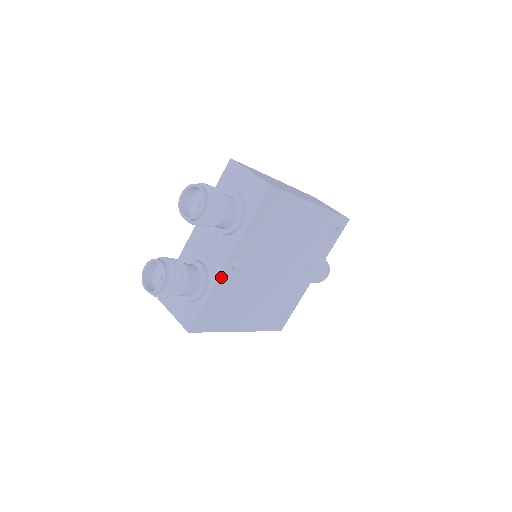
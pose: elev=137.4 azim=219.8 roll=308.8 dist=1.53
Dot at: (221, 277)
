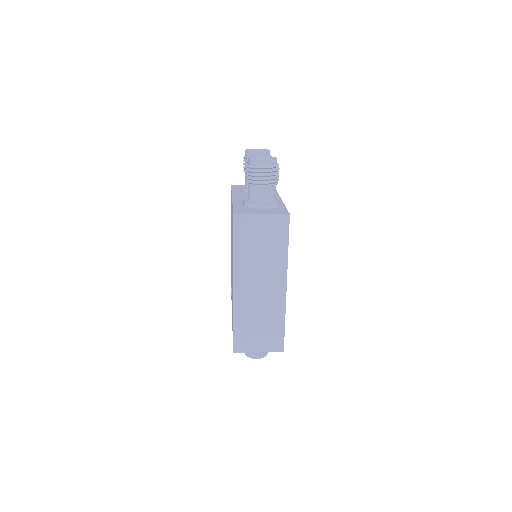
Dot at: occluded
